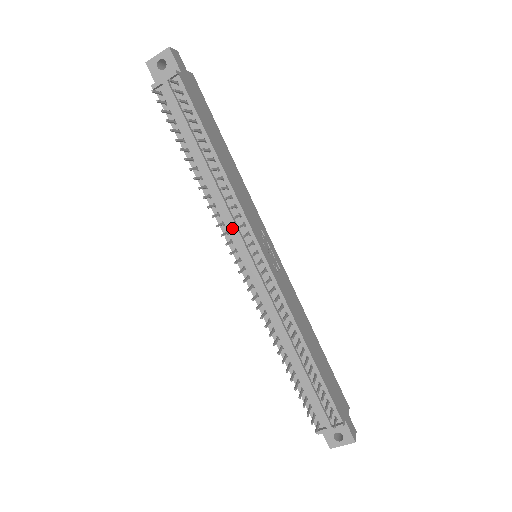
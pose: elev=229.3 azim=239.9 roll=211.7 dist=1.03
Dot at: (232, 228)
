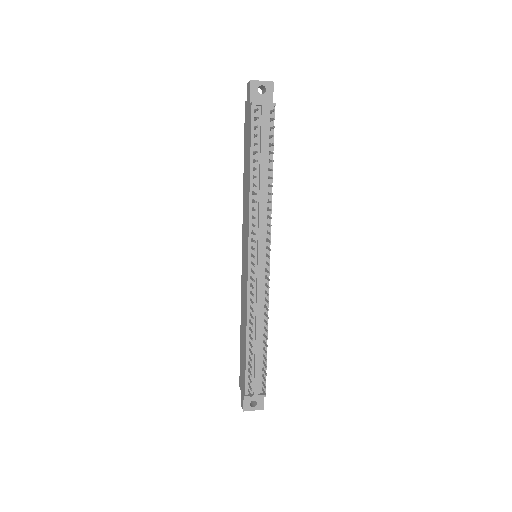
Dot at: (259, 231)
